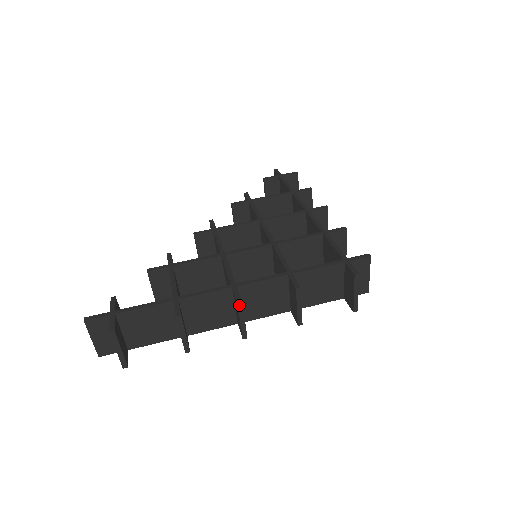
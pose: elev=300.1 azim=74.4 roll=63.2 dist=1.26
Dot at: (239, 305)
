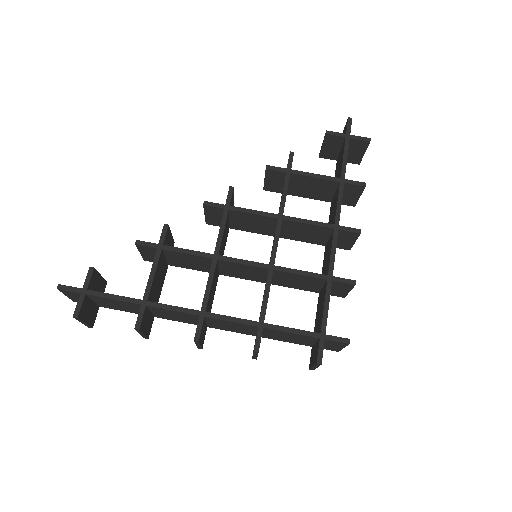
Dot at: (196, 341)
